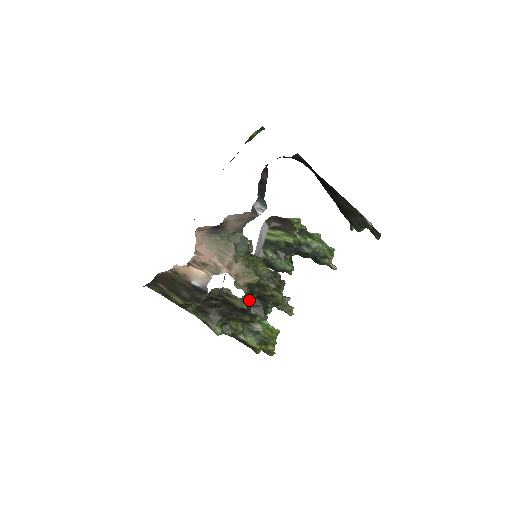
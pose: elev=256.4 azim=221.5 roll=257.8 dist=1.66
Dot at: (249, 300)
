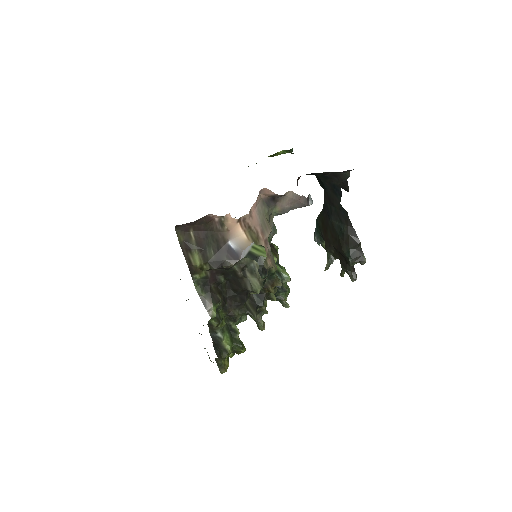
Dot at: occluded
